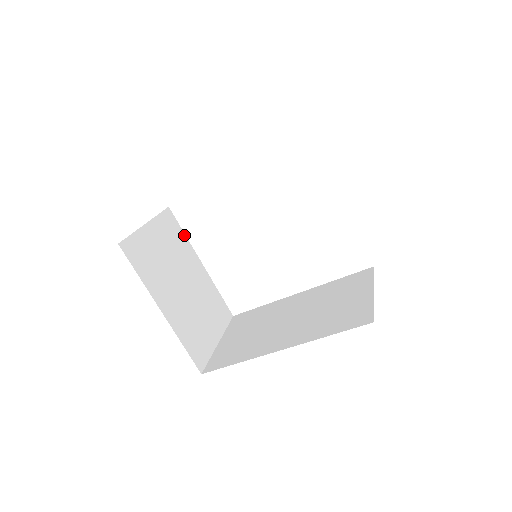
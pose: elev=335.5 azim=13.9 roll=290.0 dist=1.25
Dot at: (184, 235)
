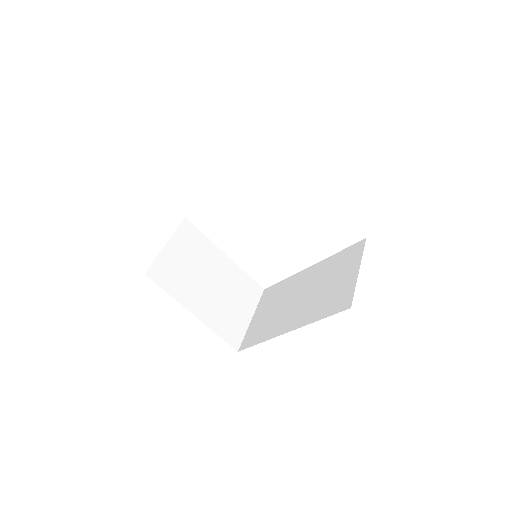
Dot at: (204, 236)
